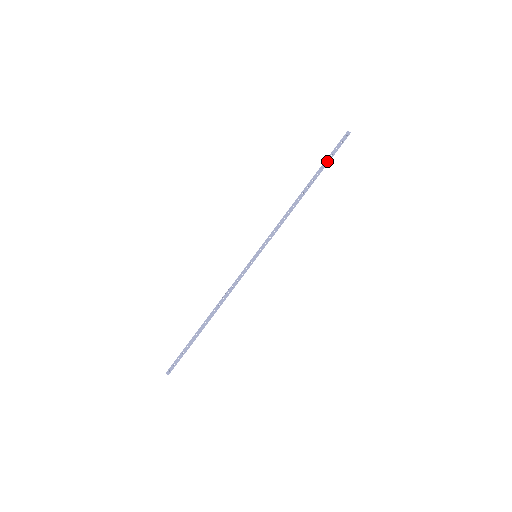
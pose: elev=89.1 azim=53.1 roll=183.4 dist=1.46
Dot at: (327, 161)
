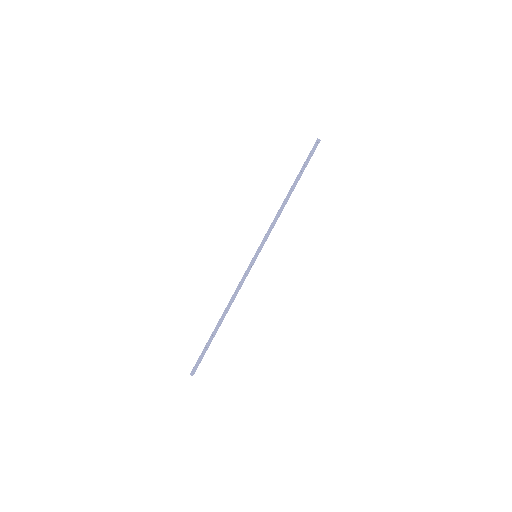
Dot at: (305, 166)
